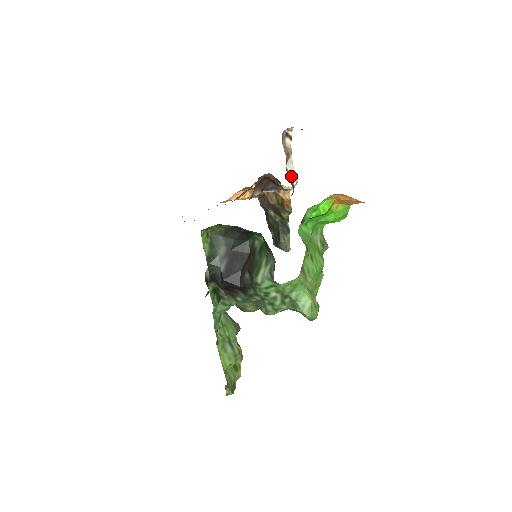
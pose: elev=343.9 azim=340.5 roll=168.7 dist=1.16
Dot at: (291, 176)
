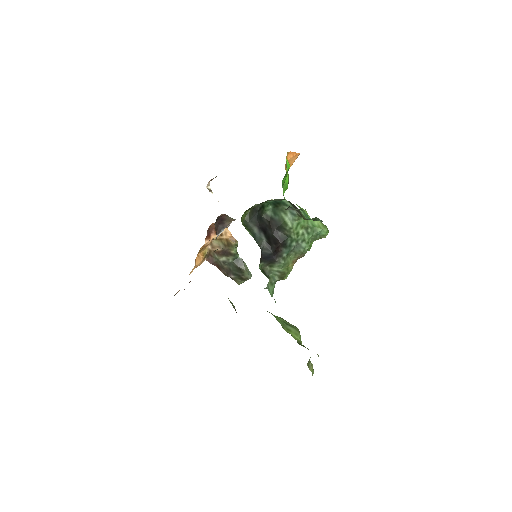
Dot at: occluded
